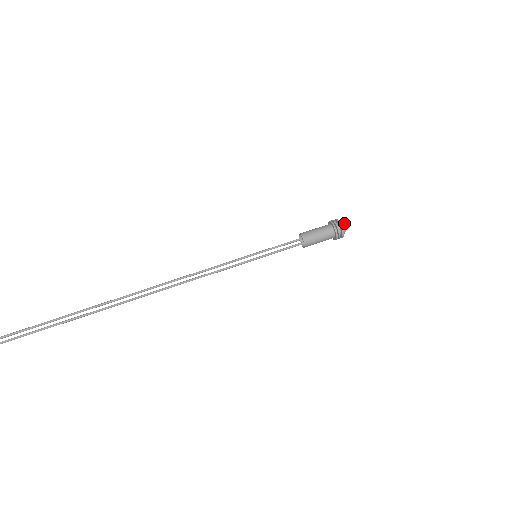
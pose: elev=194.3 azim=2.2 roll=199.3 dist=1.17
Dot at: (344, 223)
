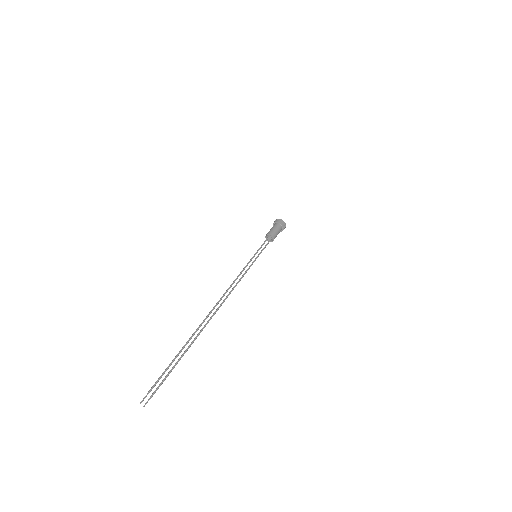
Dot at: occluded
